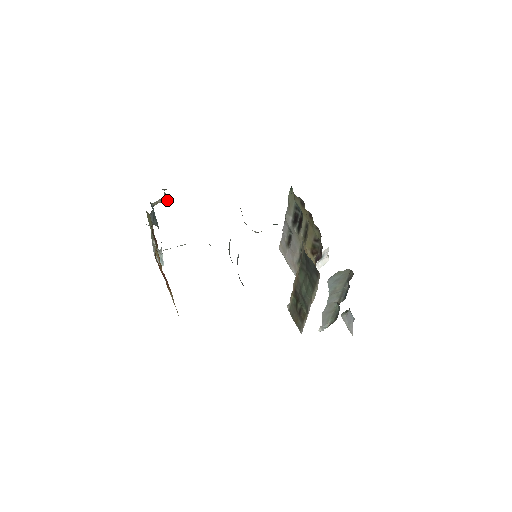
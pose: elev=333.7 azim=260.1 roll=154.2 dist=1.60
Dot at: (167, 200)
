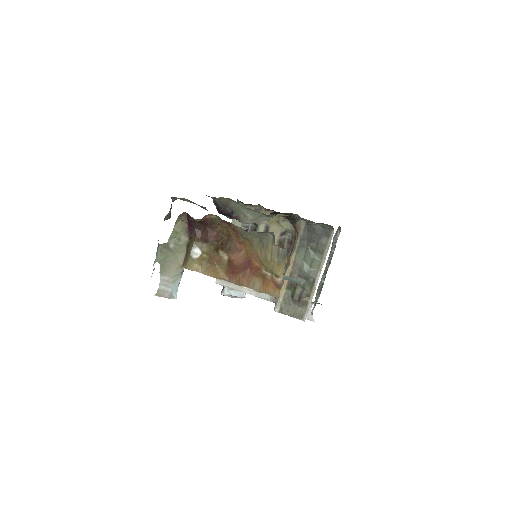
Dot at: (169, 217)
